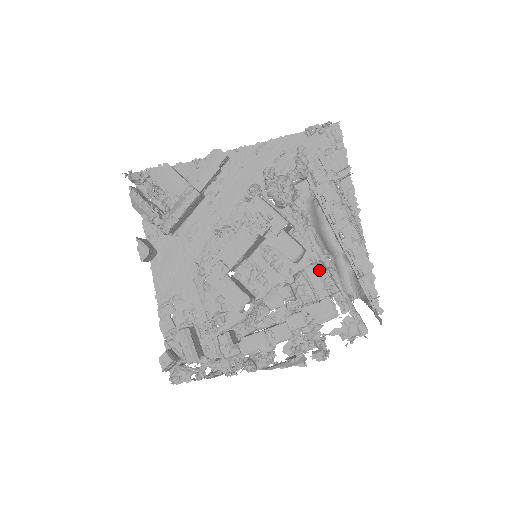
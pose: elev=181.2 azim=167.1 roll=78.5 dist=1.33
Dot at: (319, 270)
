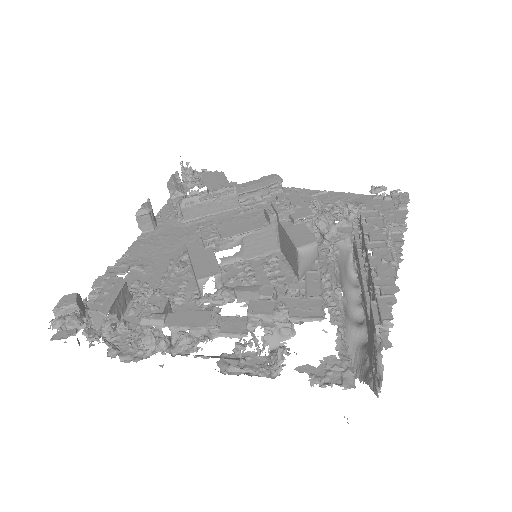
Dot at: (324, 276)
